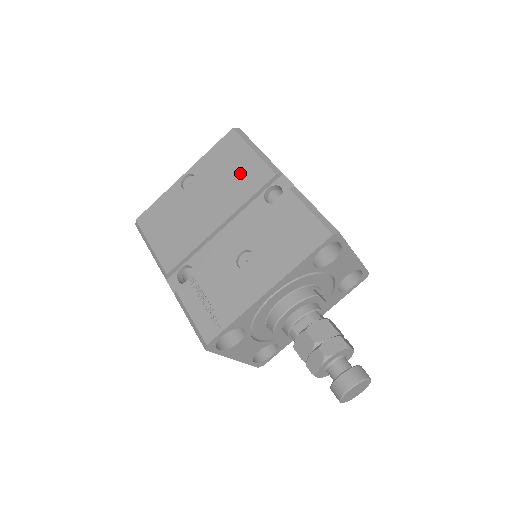
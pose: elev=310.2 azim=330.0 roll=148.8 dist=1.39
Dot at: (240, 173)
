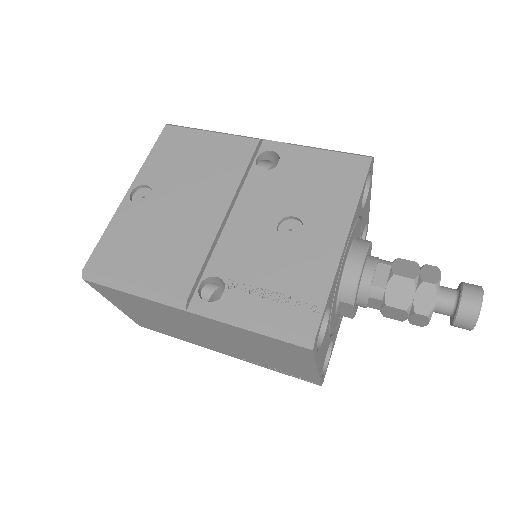
Dot at: (211, 157)
